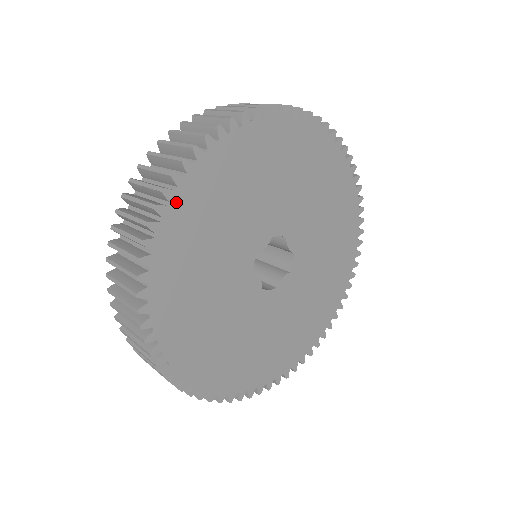
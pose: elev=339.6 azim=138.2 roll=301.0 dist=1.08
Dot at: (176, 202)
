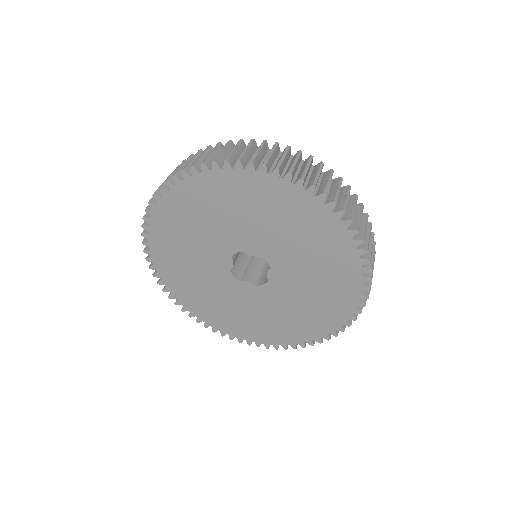
Dot at: (216, 174)
